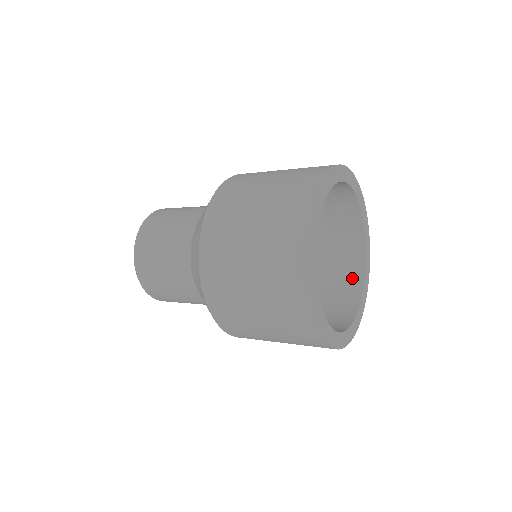
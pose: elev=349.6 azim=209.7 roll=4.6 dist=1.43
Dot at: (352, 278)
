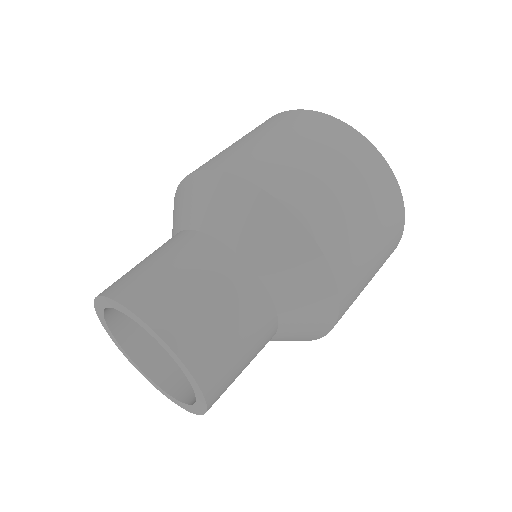
Dot at: occluded
